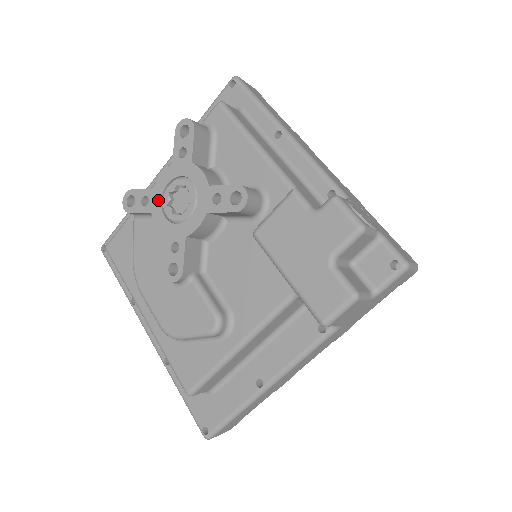
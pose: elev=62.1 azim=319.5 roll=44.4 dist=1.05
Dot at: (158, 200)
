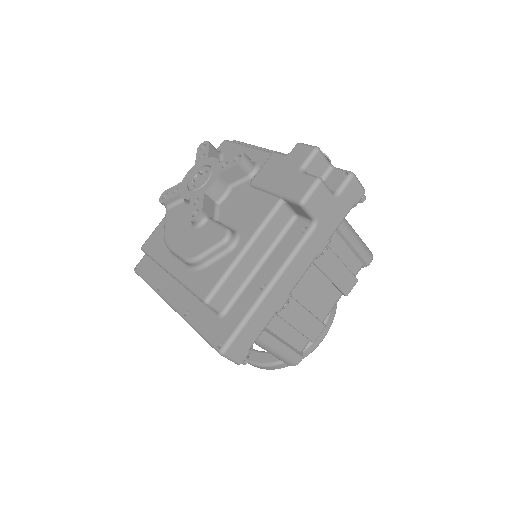
Dot at: (185, 185)
